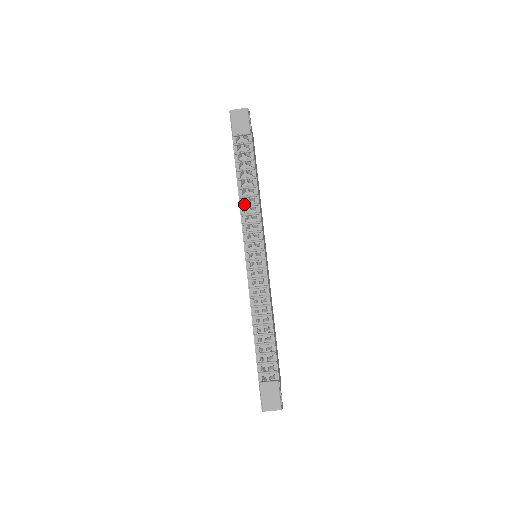
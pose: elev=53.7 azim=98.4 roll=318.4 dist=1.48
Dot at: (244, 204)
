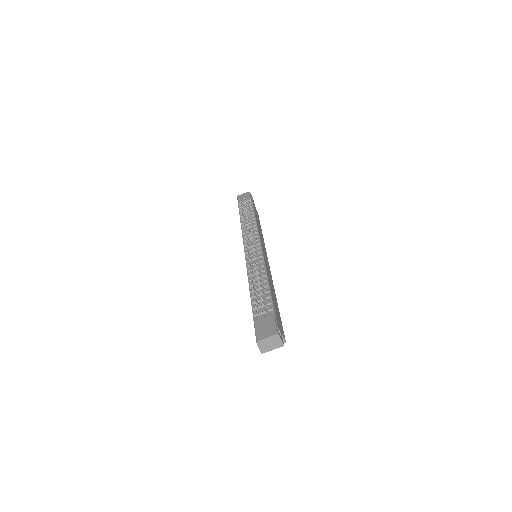
Dot at: occluded
